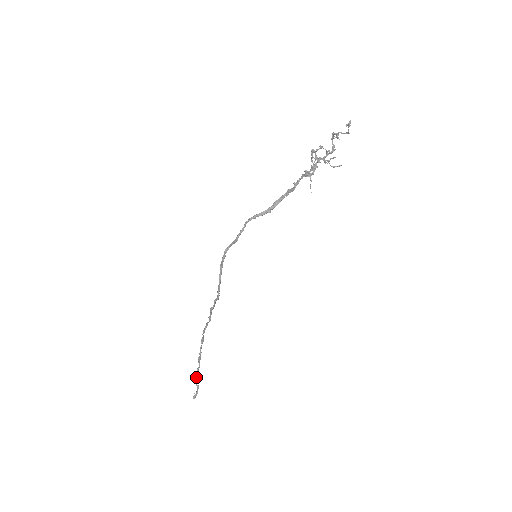
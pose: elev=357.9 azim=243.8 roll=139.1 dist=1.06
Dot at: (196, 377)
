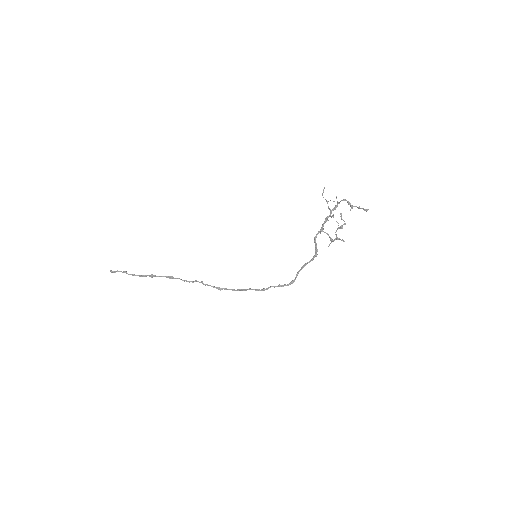
Dot at: occluded
